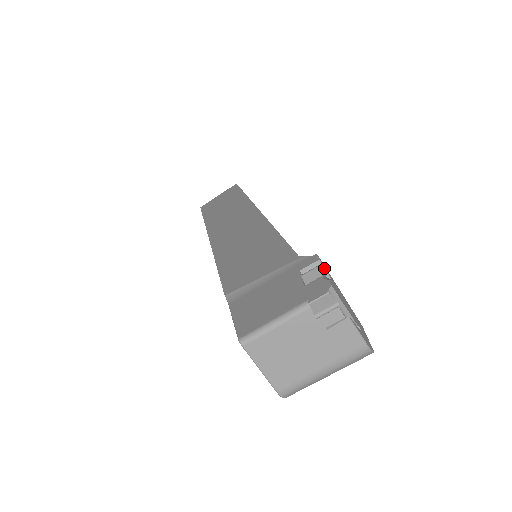
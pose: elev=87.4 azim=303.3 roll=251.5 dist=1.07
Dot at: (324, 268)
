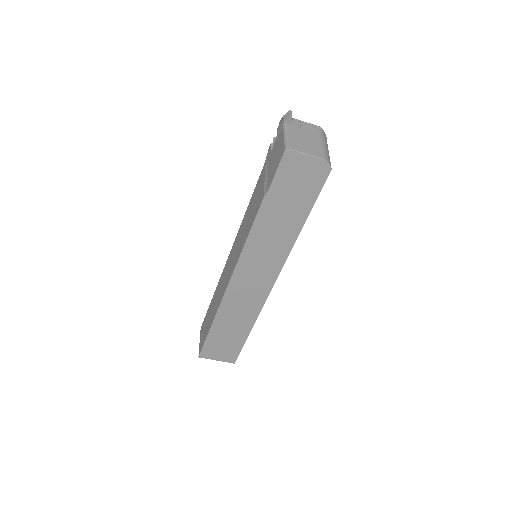
Dot at: occluded
